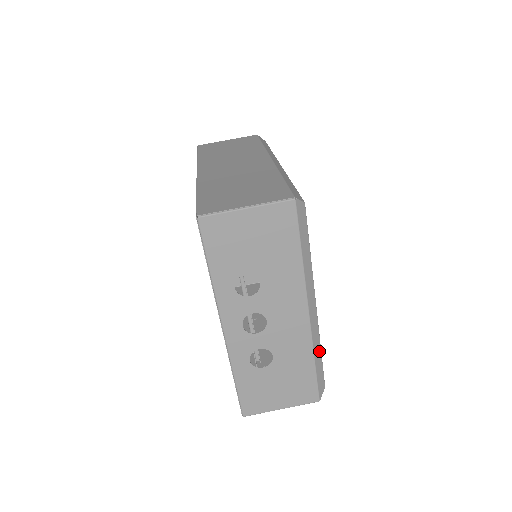
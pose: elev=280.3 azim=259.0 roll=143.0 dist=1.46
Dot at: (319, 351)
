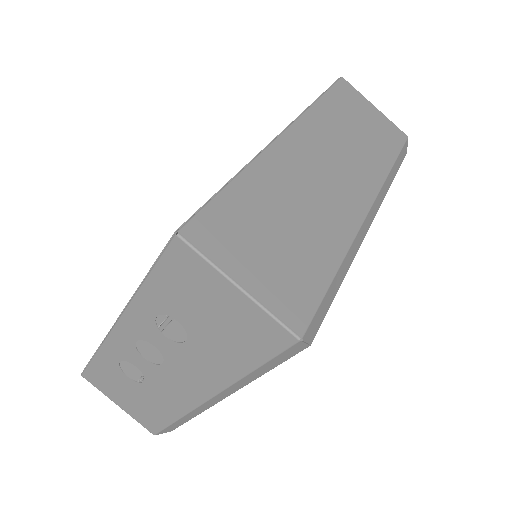
Dot at: (191, 417)
